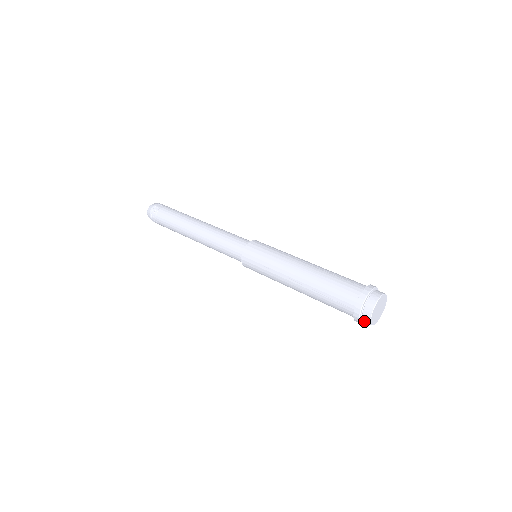
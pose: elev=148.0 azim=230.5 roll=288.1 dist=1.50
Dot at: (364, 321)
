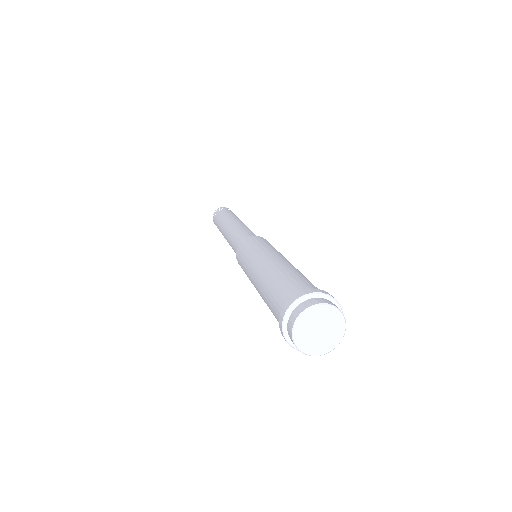
Dot at: occluded
